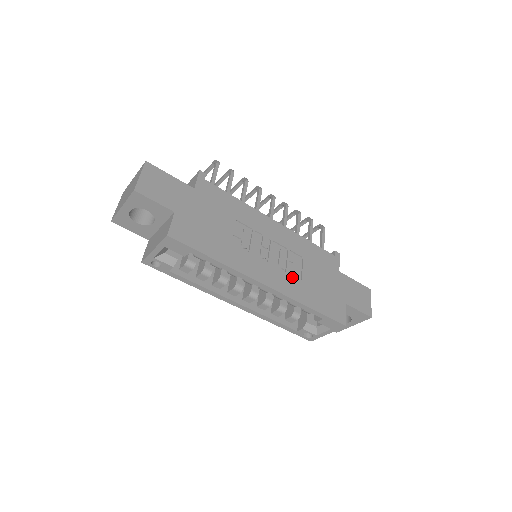
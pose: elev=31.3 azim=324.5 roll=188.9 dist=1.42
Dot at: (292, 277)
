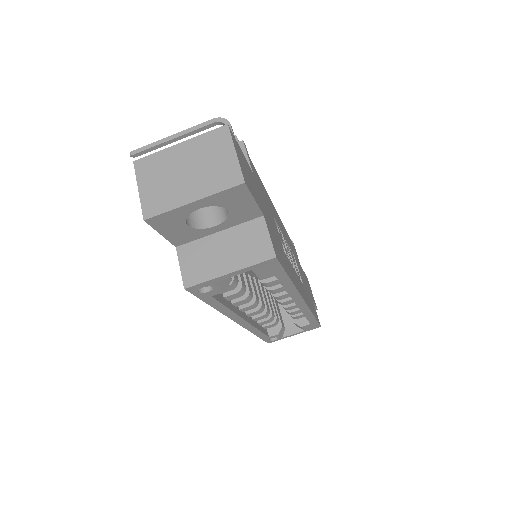
Dot at: (302, 283)
